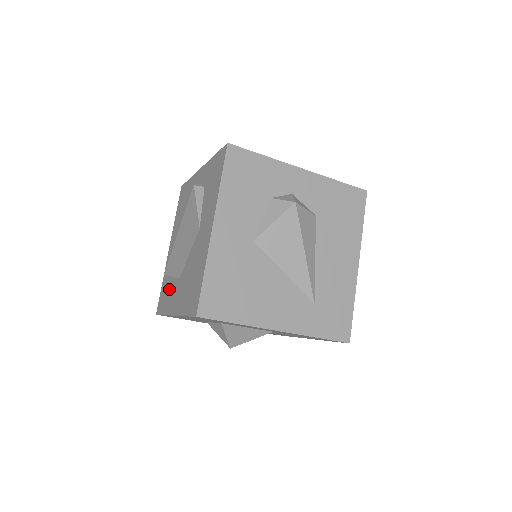
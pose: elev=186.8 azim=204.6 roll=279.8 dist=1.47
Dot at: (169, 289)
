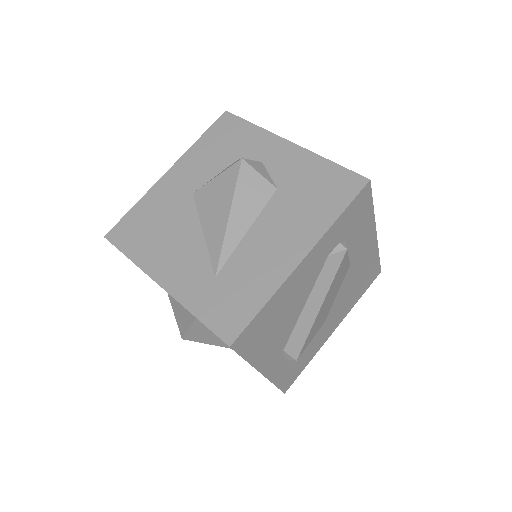
Dot at: occluded
